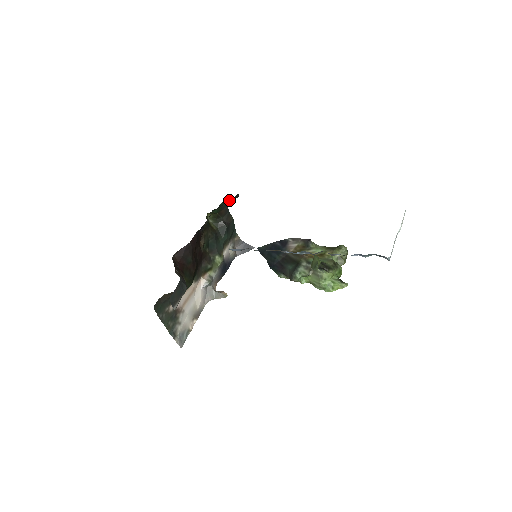
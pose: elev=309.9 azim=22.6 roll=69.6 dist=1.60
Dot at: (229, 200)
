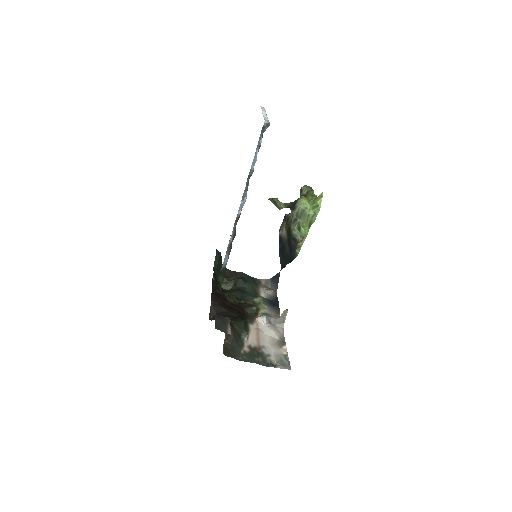
Dot at: (217, 261)
